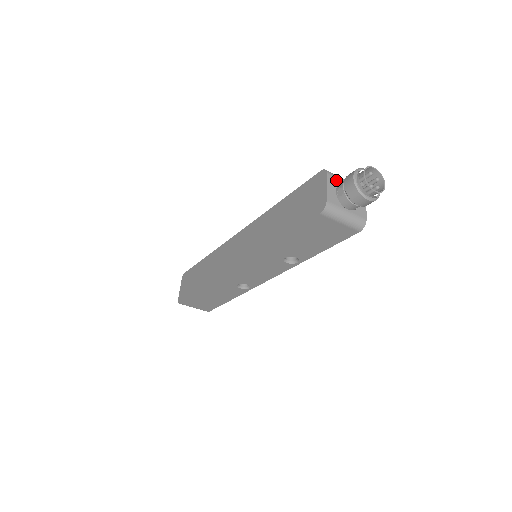
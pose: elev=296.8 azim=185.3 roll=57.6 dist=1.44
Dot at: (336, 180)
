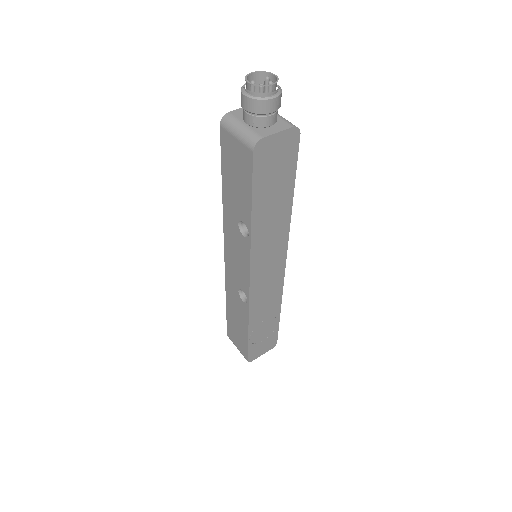
Dot at: occluded
